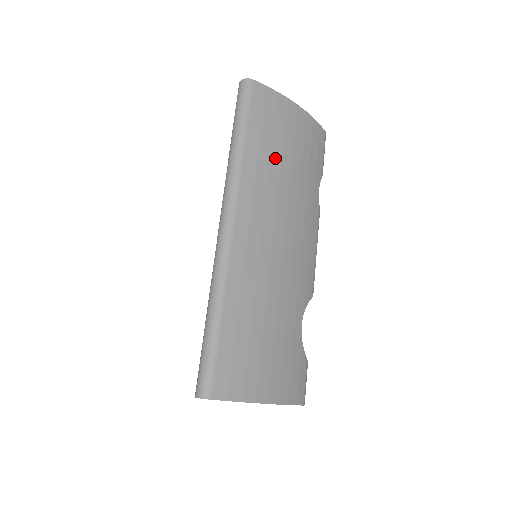
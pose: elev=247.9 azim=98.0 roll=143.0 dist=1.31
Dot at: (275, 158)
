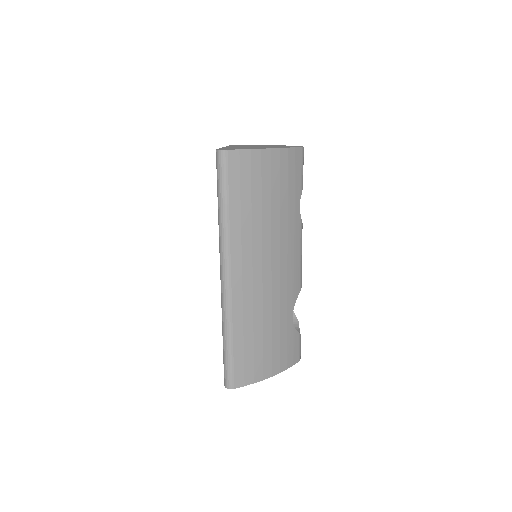
Dot at: (256, 211)
